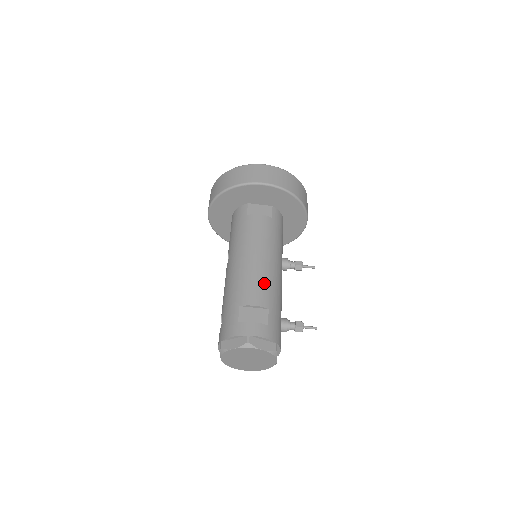
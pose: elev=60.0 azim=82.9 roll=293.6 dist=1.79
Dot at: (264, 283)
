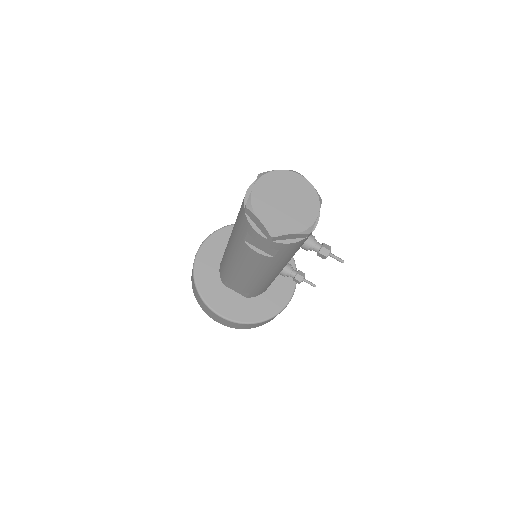
Dot at: occluded
